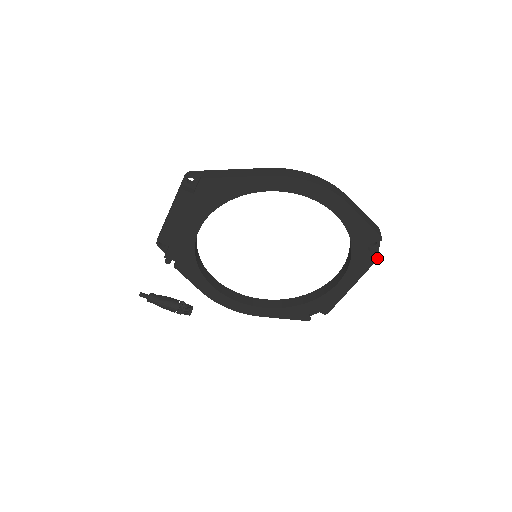
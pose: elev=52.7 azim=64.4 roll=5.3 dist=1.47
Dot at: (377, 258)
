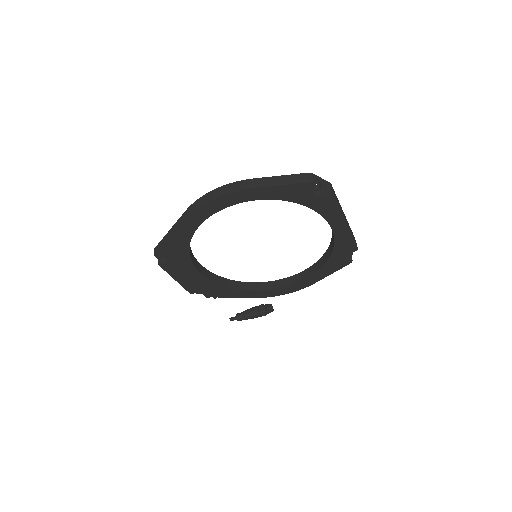
Dot at: (332, 194)
